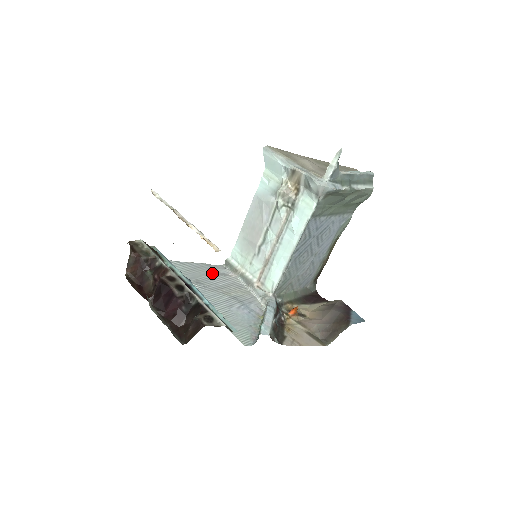
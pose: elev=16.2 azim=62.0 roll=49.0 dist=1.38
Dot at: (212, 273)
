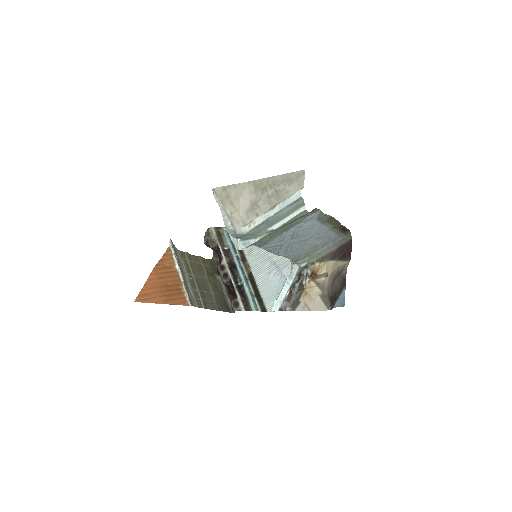
Dot at: occluded
